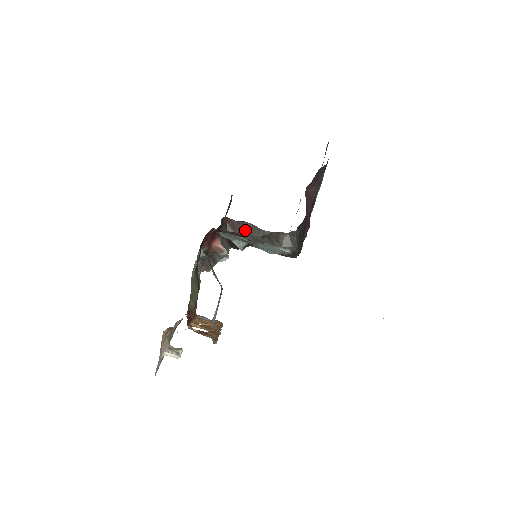
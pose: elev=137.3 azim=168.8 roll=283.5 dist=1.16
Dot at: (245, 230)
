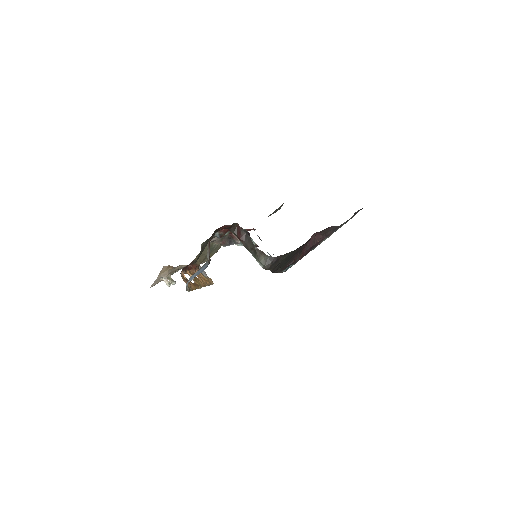
Dot at: (244, 238)
